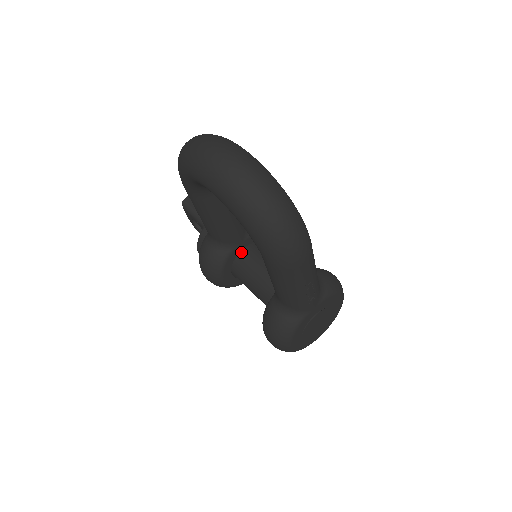
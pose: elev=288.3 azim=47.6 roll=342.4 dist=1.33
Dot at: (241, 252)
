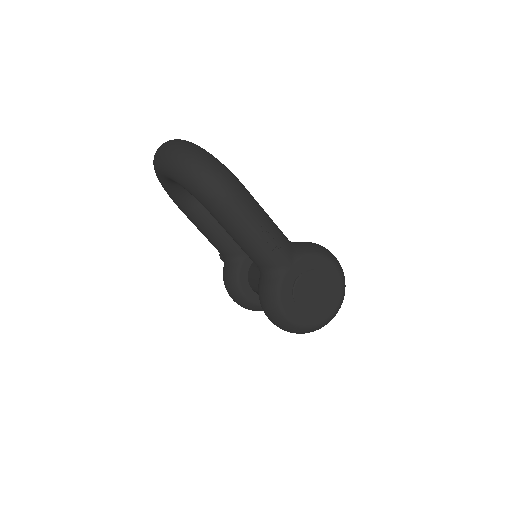
Dot at: (253, 264)
